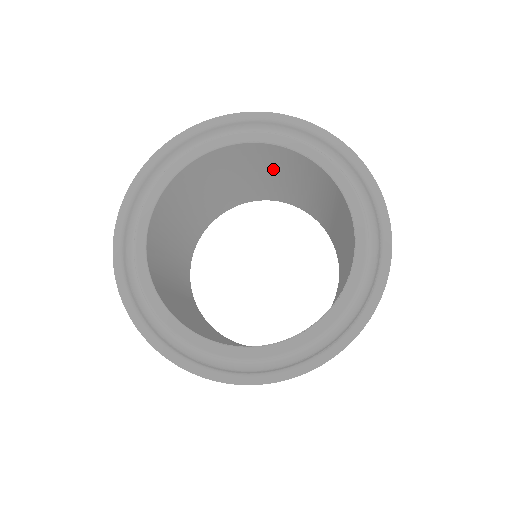
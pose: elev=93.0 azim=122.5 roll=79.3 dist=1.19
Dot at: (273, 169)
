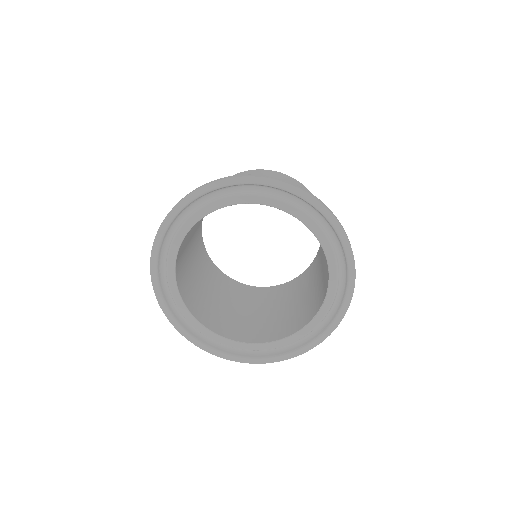
Dot at: occluded
